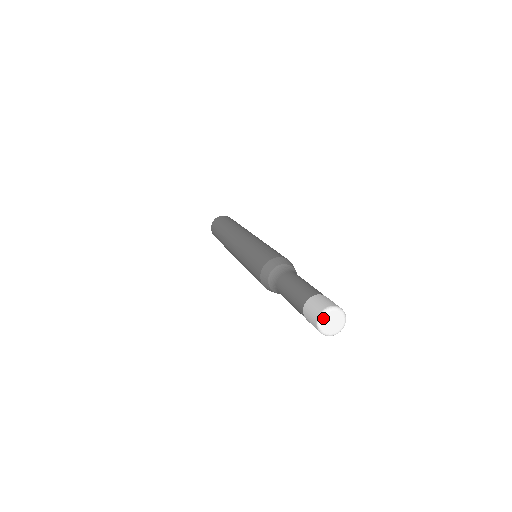
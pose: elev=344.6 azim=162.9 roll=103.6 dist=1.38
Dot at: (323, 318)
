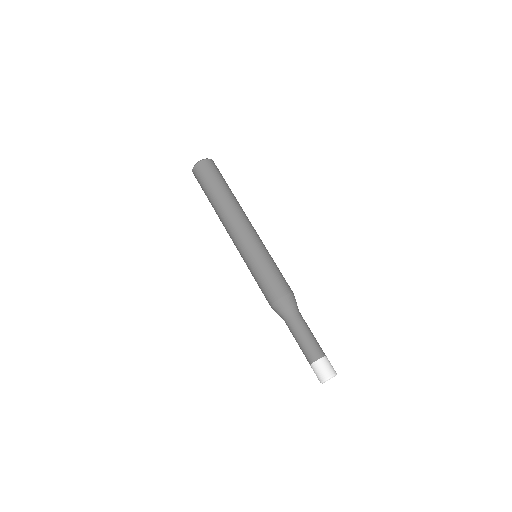
Dot at: occluded
